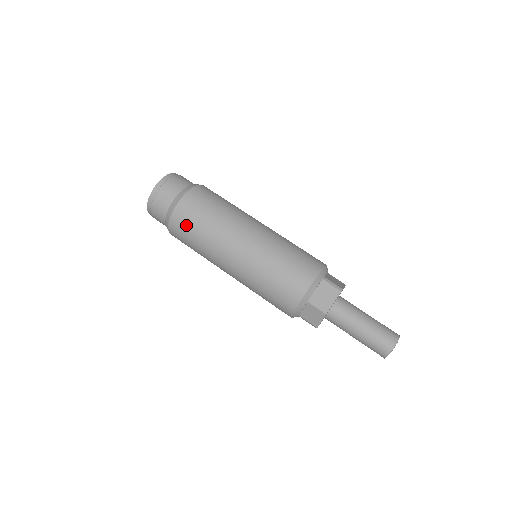
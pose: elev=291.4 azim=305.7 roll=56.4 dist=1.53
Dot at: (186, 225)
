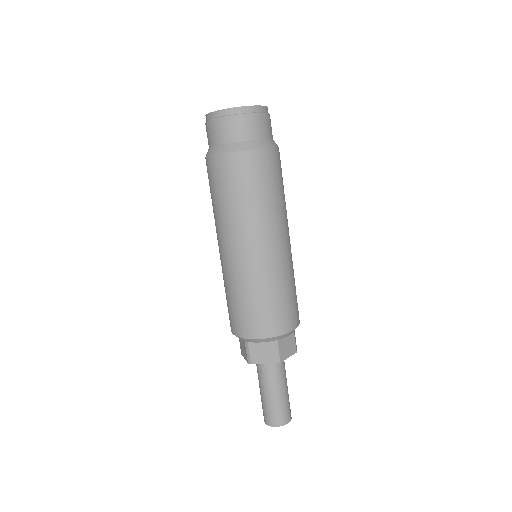
Dot at: (215, 180)
